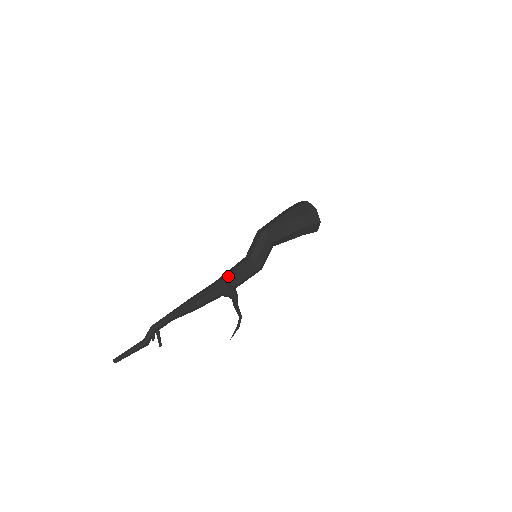
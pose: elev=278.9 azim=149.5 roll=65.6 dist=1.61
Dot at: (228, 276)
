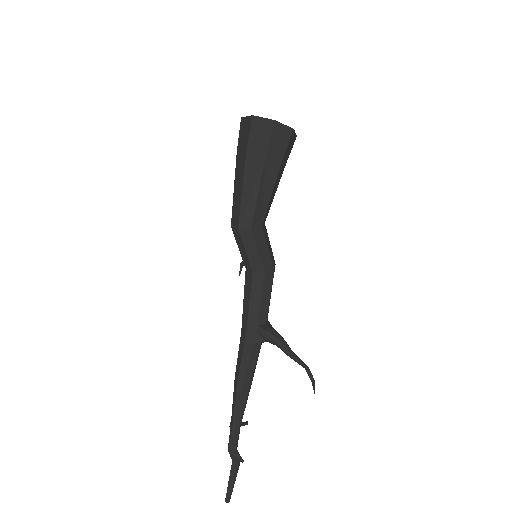
Dot at: (250, 319)
